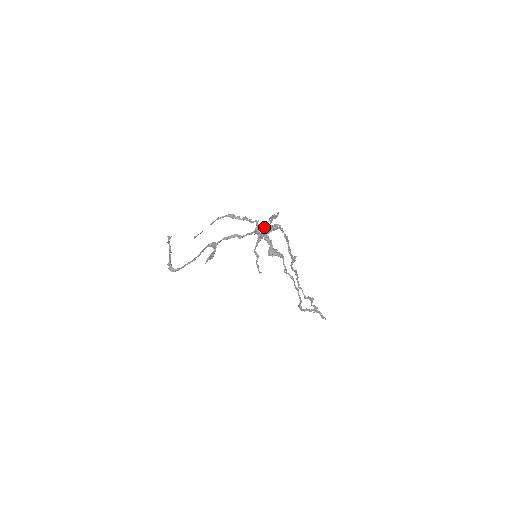
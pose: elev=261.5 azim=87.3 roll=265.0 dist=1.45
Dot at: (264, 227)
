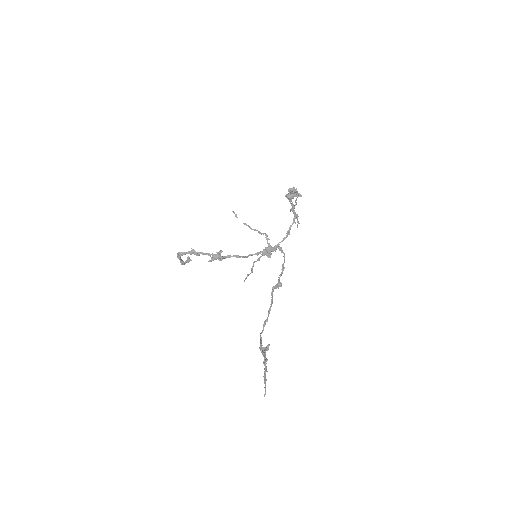
Dot at: (290, 198)
